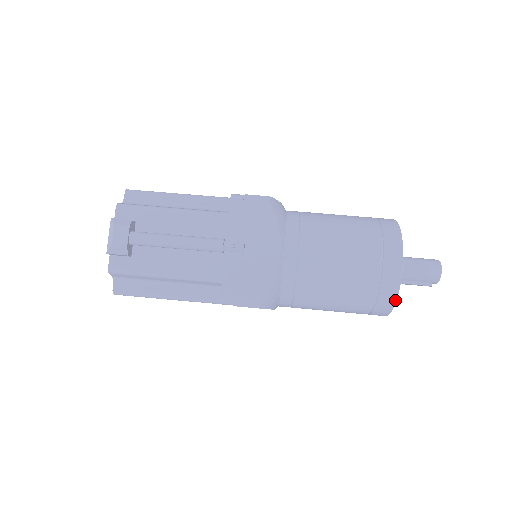
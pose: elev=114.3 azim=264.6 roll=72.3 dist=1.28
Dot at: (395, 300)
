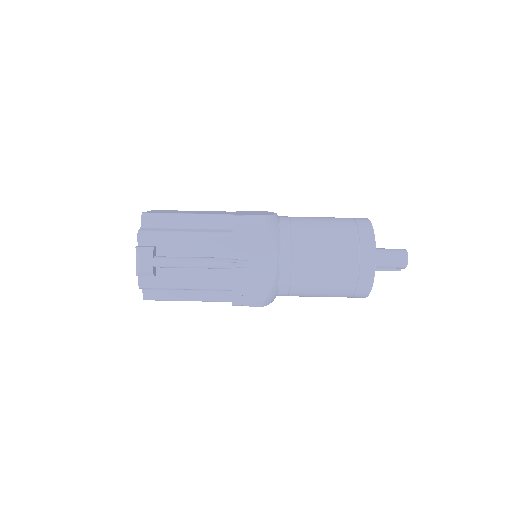
Dot at: (370, 291)
